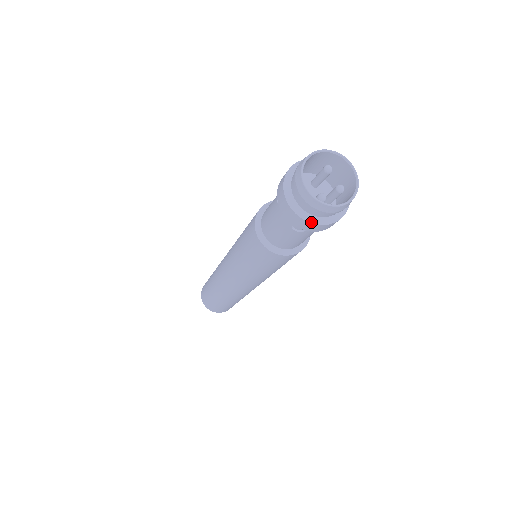
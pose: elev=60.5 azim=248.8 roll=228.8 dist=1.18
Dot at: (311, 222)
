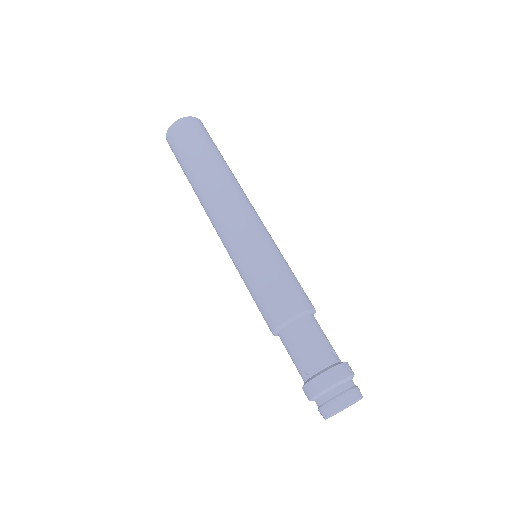
Dot at: occluded
